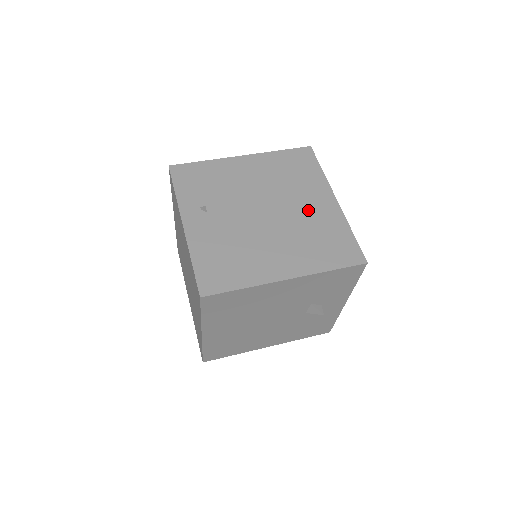
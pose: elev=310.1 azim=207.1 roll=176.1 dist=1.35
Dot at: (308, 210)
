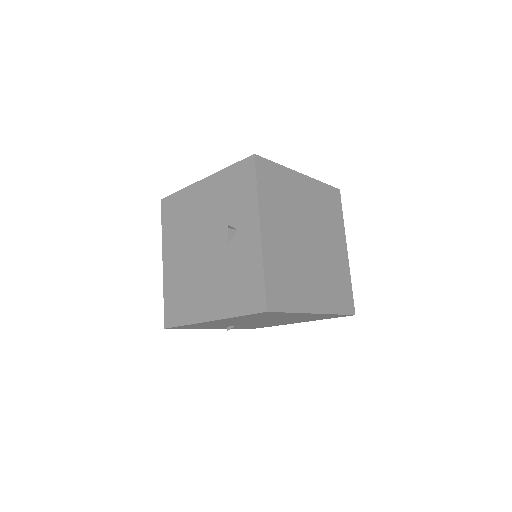
Dot at: occluded
